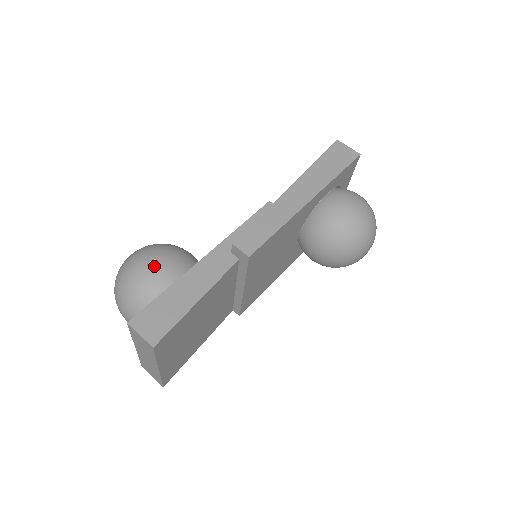
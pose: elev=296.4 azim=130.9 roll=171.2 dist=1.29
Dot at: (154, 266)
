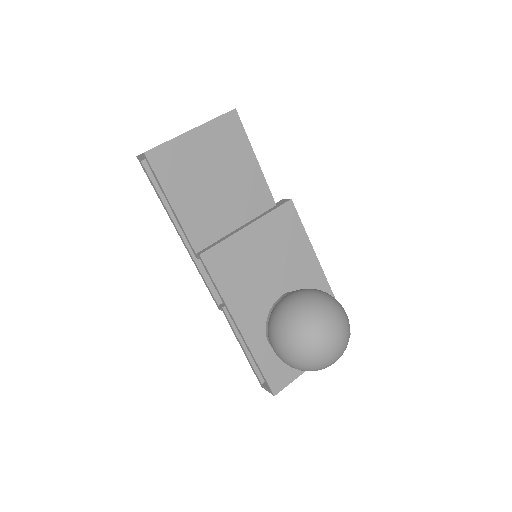
Dot at: occluded
